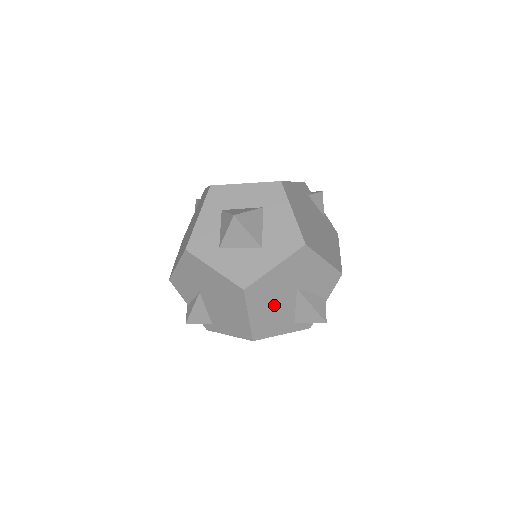
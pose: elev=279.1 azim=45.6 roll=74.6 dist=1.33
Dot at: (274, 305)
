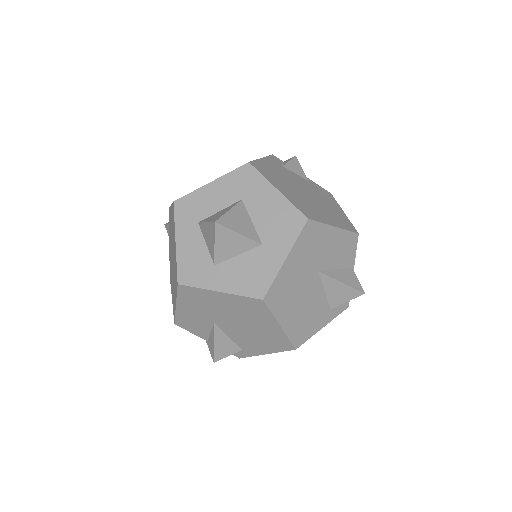
Dot at: (302, 301)
